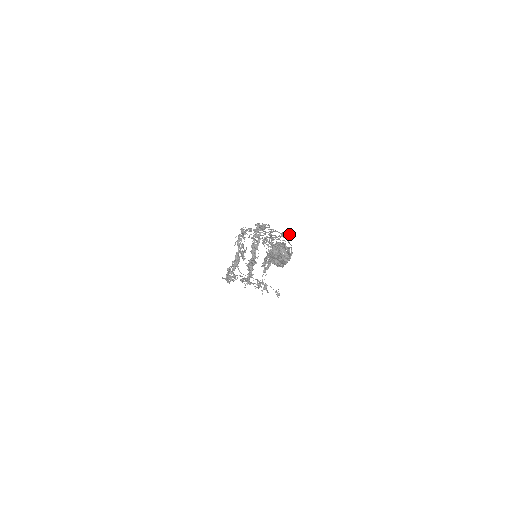
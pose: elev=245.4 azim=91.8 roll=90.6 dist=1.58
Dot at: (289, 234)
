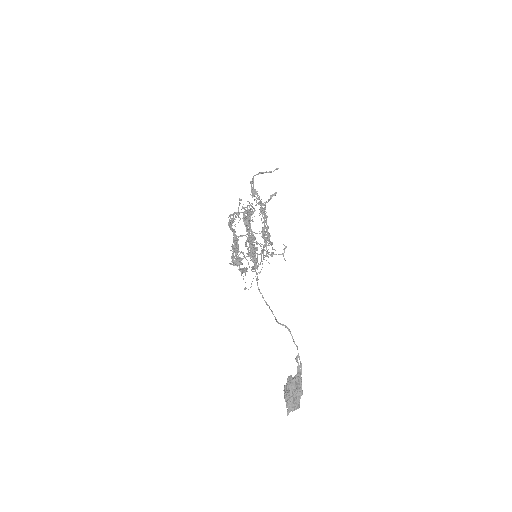
Dot at: (276, 169)
